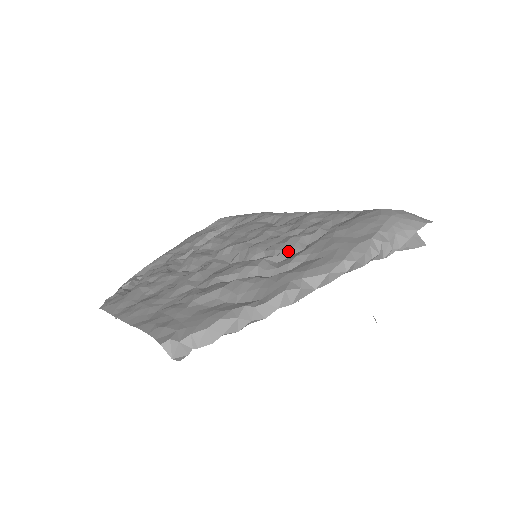
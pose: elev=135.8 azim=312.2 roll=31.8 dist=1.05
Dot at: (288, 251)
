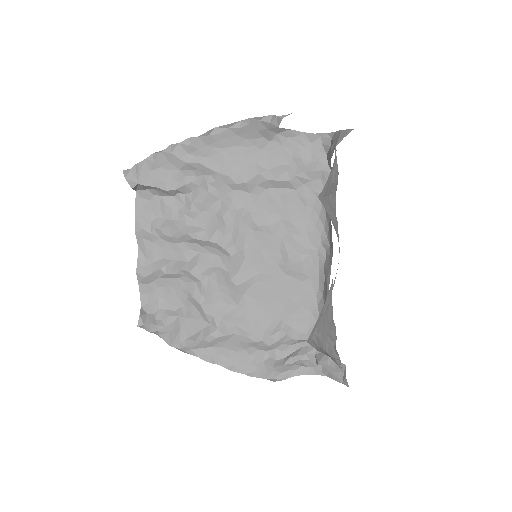
Dot at: (247, 186)
